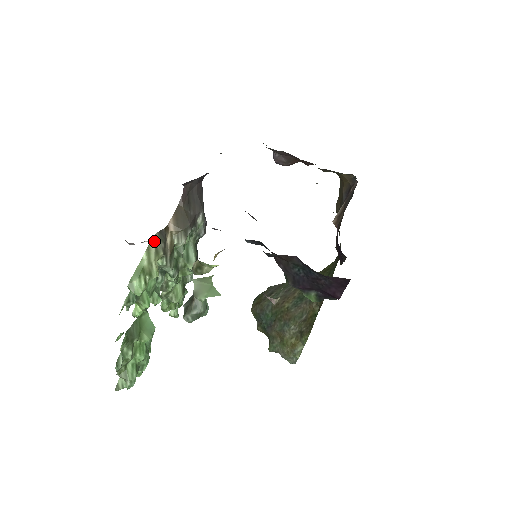
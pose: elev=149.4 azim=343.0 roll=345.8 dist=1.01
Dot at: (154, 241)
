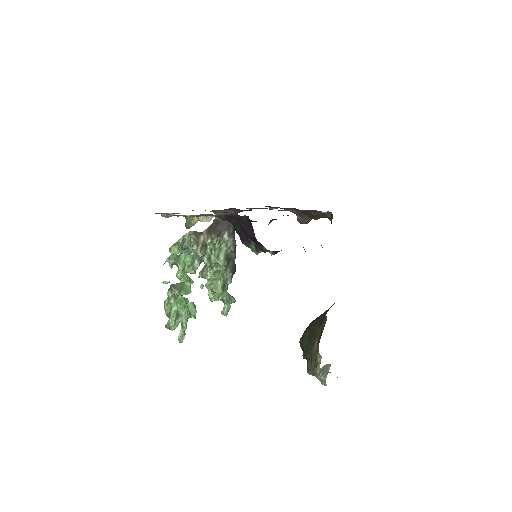
Dot at: (189, 233)
